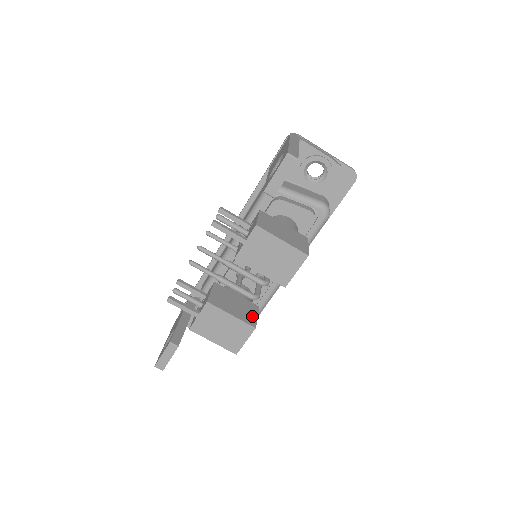
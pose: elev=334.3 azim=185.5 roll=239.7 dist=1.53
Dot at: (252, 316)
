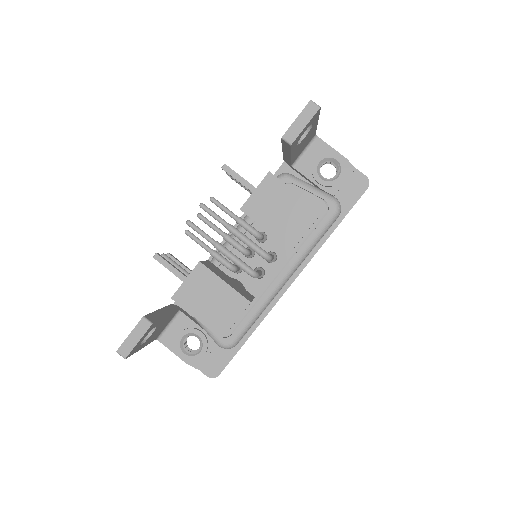
Dot at: (247, 296)
